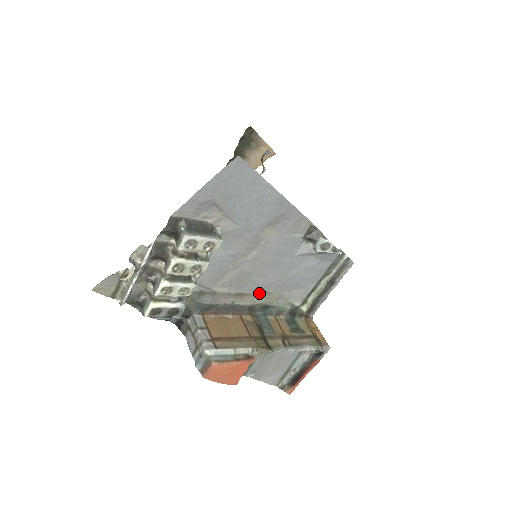
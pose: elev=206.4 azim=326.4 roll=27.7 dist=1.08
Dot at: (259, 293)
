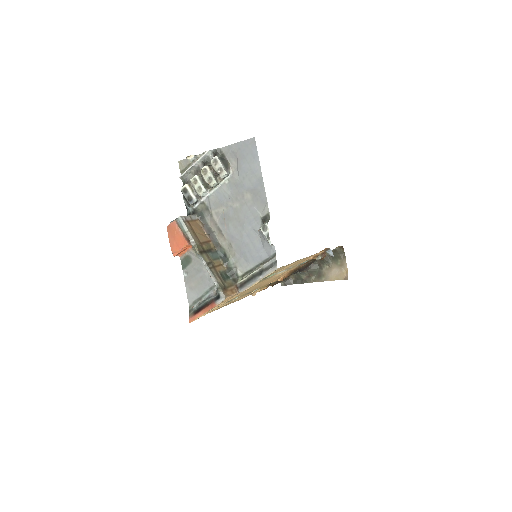
Dot at: (228, 241)
